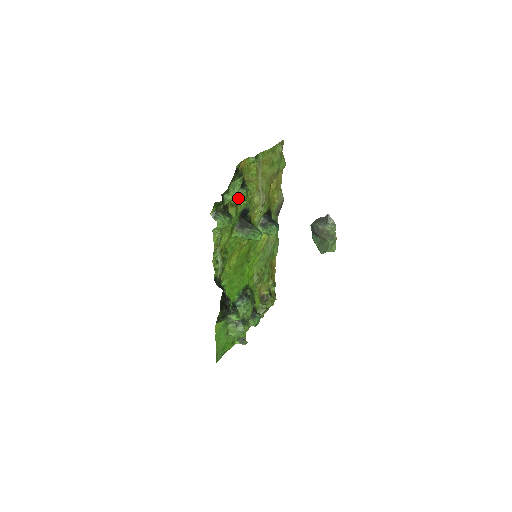
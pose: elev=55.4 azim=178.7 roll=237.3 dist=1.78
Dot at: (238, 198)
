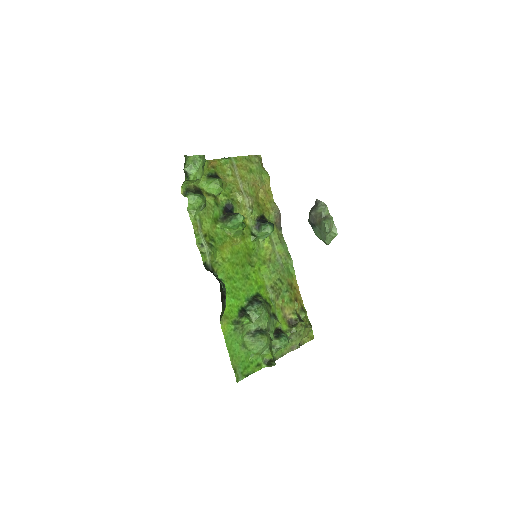
Dot at: (212, 187)
